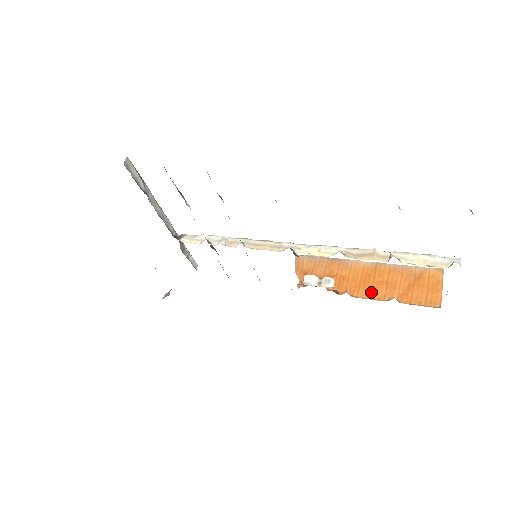
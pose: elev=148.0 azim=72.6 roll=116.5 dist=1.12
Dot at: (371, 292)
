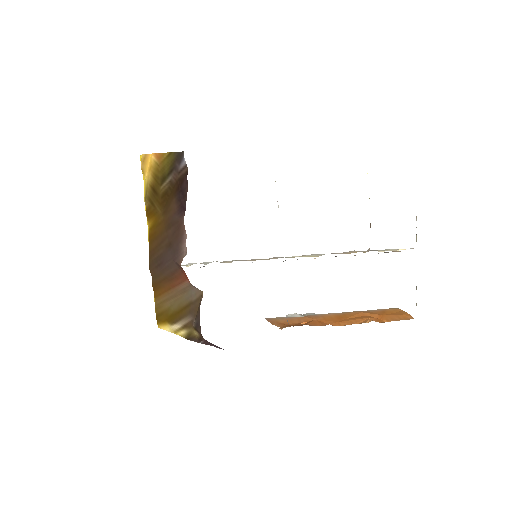
Dot at: (351, 322)
